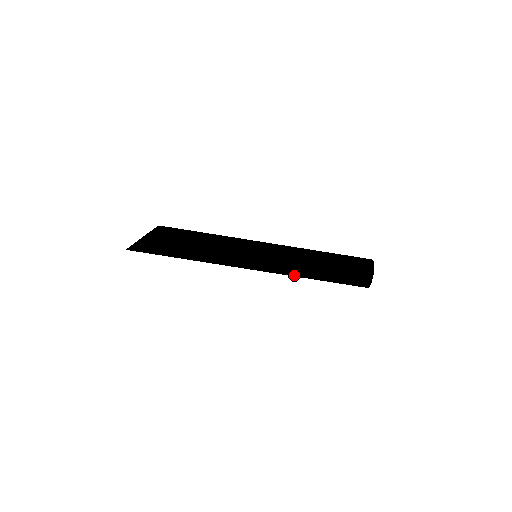
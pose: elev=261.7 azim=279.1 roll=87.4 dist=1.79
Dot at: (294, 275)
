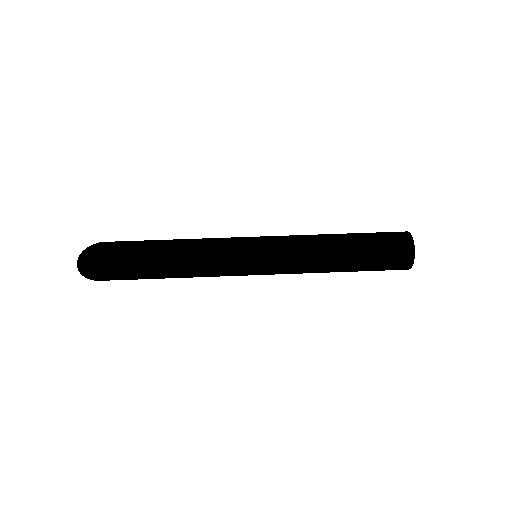
Dot at: (311, 246)
